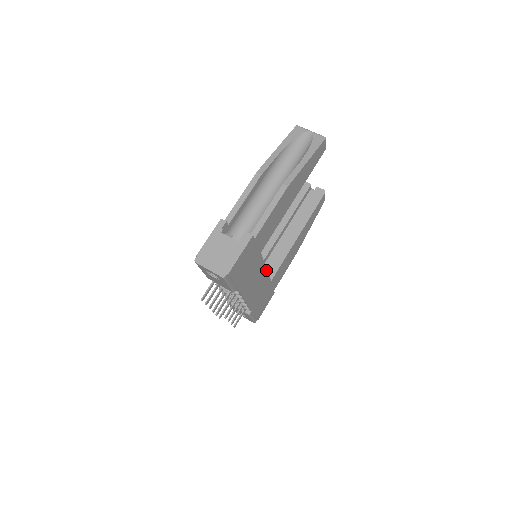
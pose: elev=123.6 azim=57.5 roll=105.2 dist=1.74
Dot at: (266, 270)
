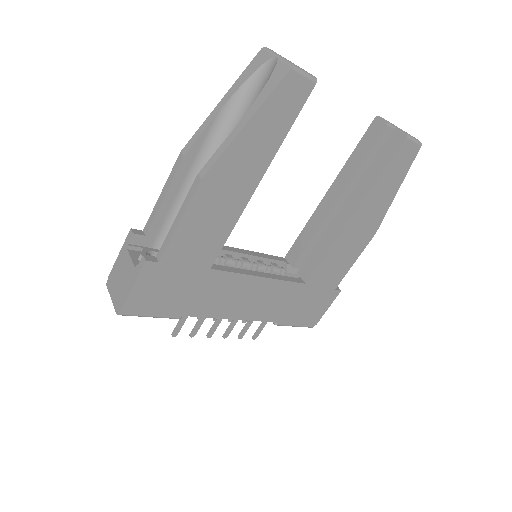
Dot at: (266, 278)
